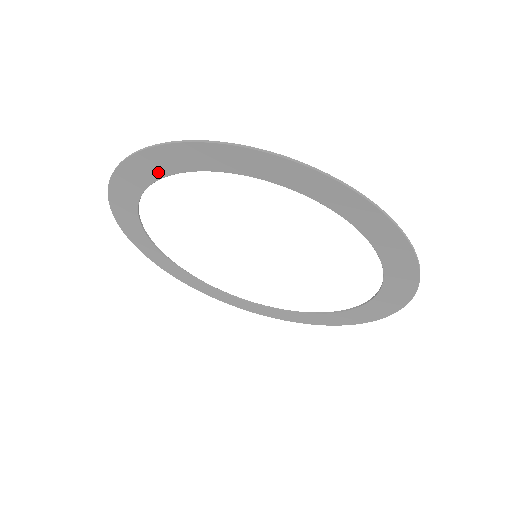
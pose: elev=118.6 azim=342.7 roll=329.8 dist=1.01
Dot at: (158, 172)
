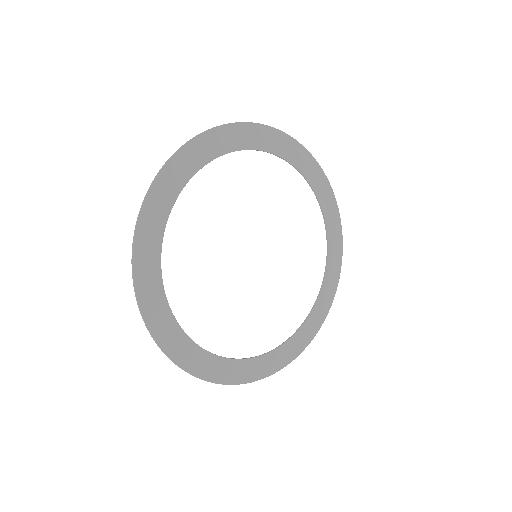
Dot at: (179, 183)
